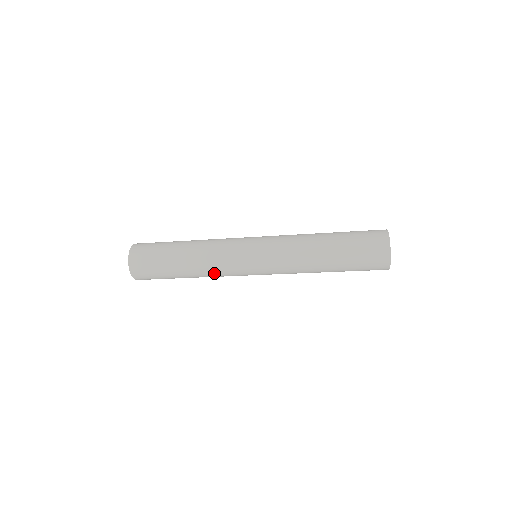
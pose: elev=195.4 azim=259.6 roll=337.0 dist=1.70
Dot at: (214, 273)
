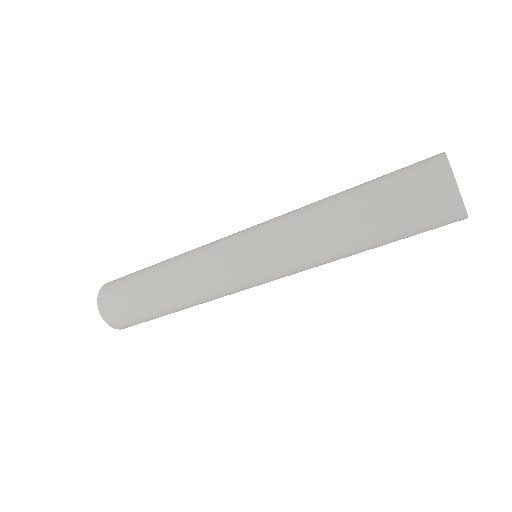
Dot at: (200, 293)
